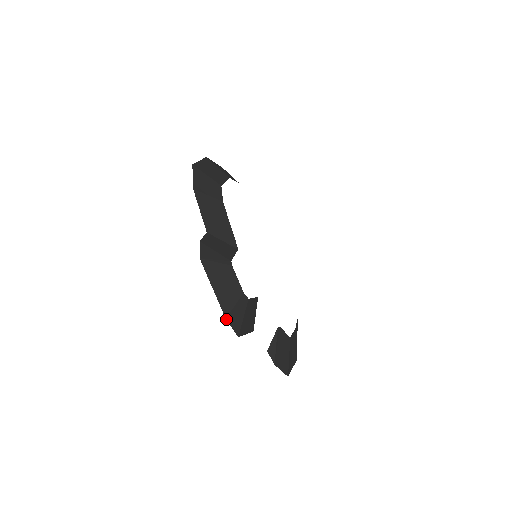
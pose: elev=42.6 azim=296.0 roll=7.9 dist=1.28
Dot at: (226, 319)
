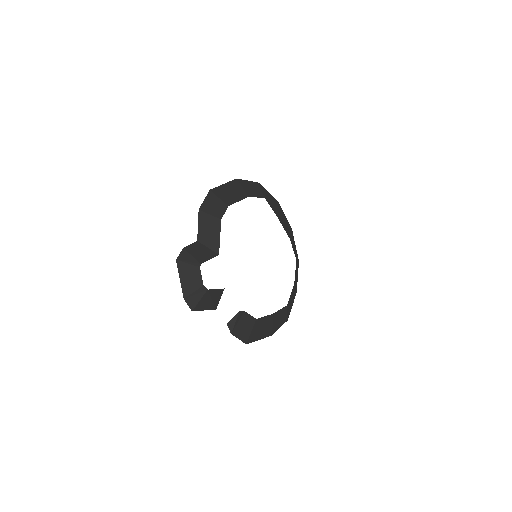
Dot at: (184, 299)
